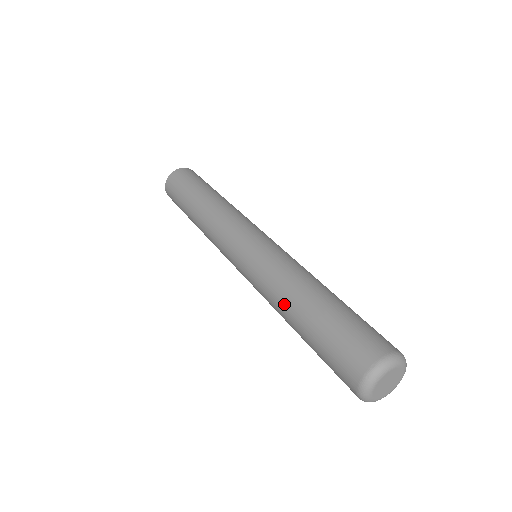
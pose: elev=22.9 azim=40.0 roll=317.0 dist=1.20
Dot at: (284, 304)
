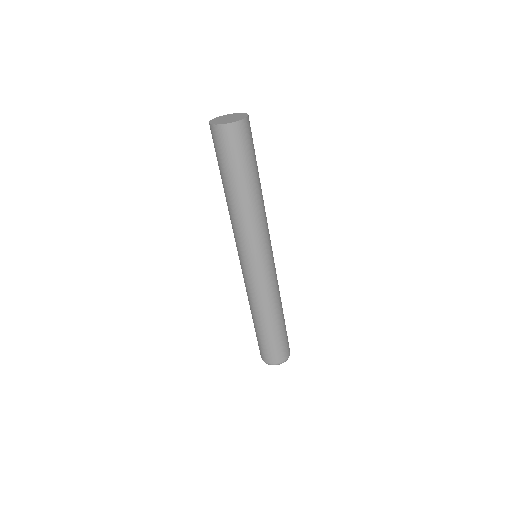
Dot at: (260, 314)
